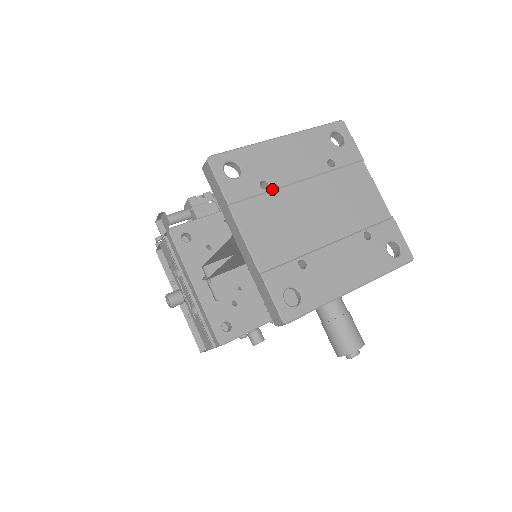
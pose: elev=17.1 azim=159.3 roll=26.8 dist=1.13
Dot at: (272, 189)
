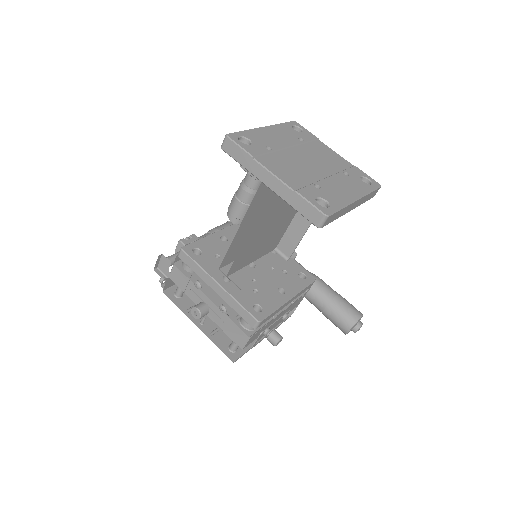
Dot at: (275, 150)
